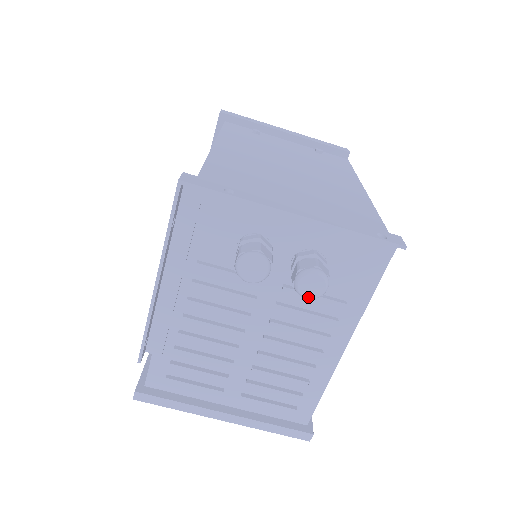
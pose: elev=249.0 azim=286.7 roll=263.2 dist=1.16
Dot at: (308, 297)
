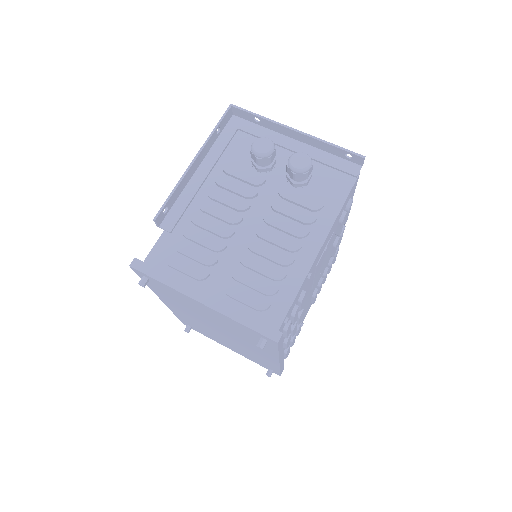
Dot at: (296, 168)
